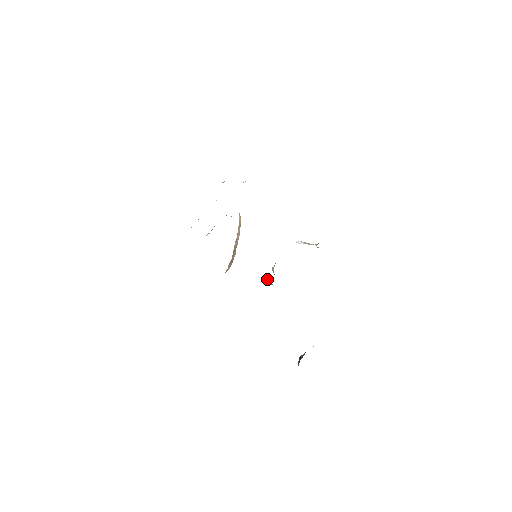
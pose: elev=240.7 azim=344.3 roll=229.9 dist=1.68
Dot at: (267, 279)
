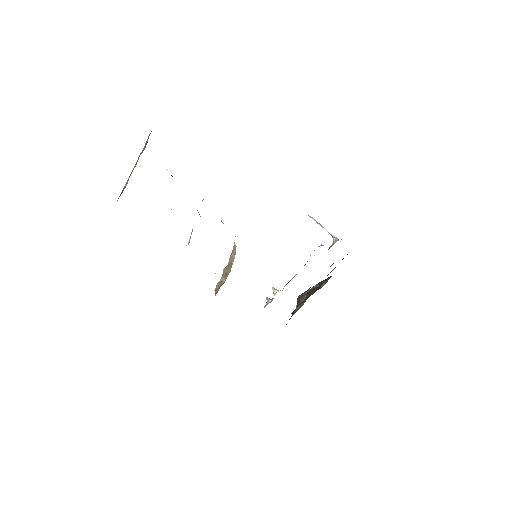
Dot at: occluded
